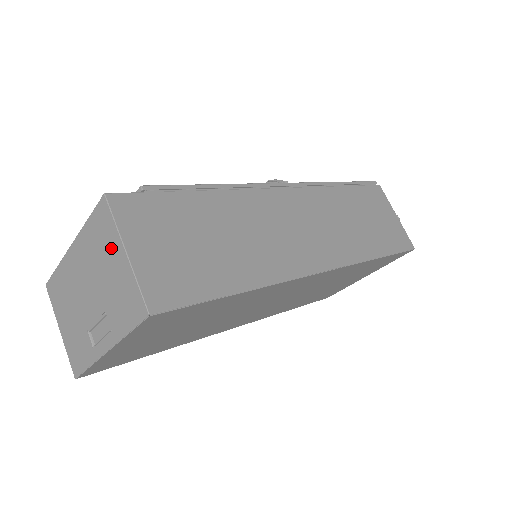
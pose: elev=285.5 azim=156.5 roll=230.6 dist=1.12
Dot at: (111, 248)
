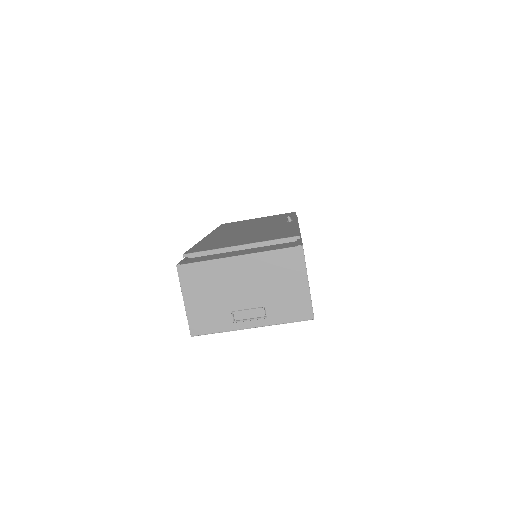
Dot at: (294, 276)
